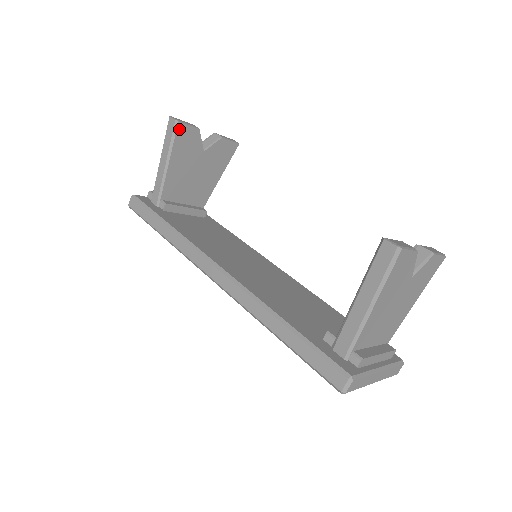
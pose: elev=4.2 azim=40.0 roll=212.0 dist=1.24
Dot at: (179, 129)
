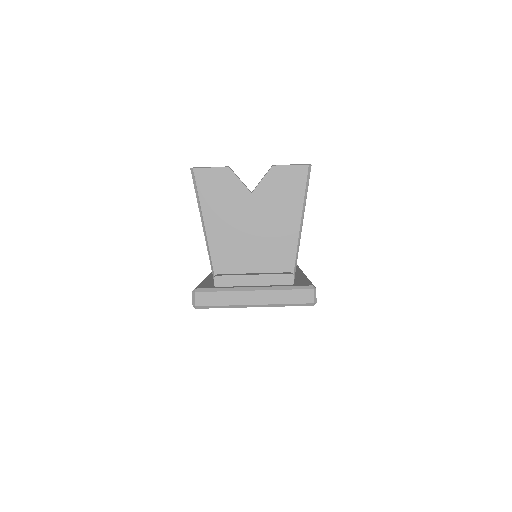
Dot at: occluded
